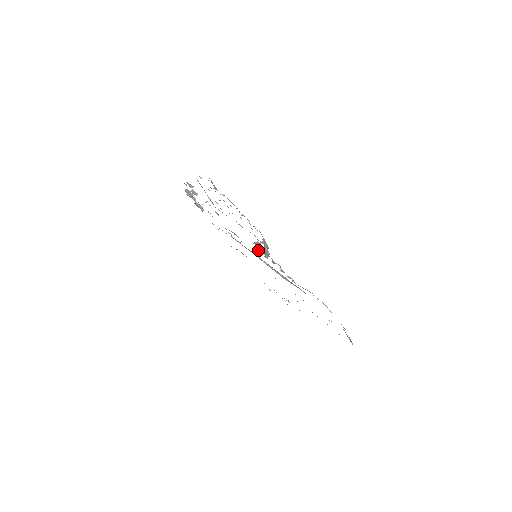
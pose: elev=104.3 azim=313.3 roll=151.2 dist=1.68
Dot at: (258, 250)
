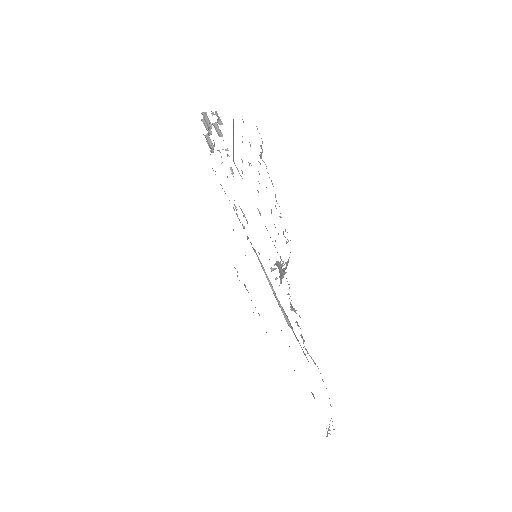
Dot at: occluded
